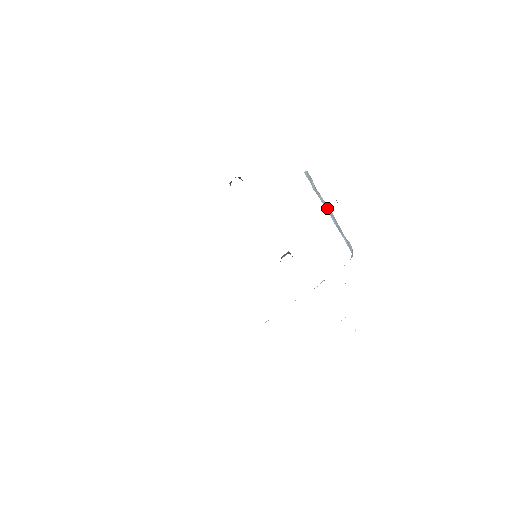
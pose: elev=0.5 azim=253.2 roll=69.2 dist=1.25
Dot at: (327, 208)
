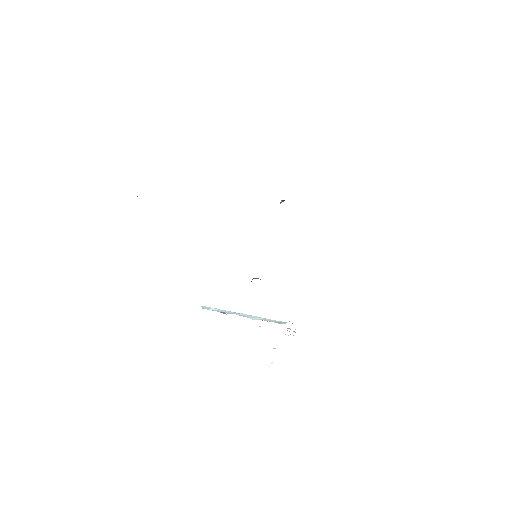
Dot at: occluded
